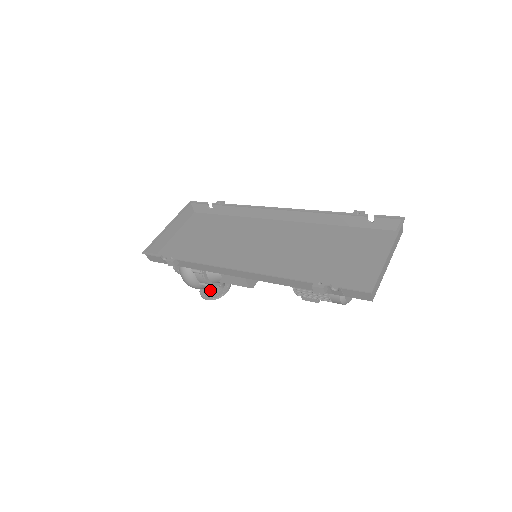
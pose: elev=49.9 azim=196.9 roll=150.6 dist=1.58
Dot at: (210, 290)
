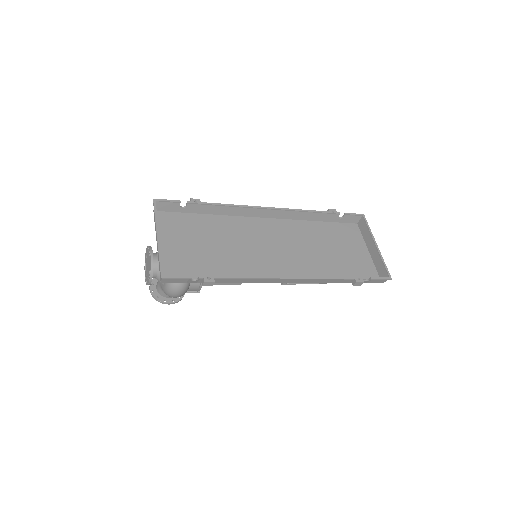
Dot at: occluded
